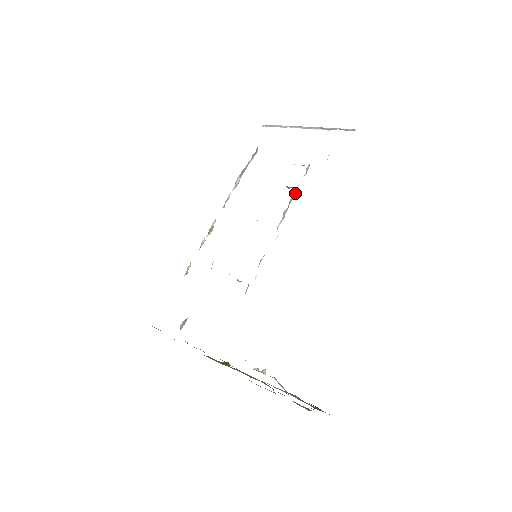
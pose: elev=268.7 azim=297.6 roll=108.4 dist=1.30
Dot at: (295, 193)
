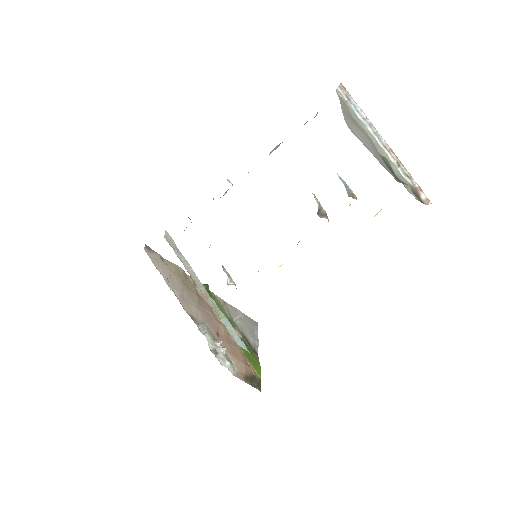
Dot at: occluded
